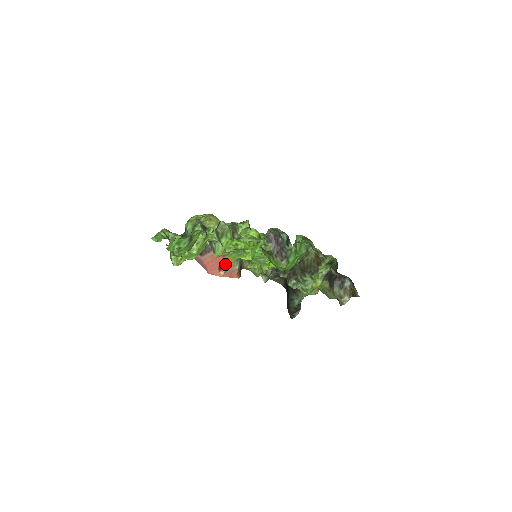
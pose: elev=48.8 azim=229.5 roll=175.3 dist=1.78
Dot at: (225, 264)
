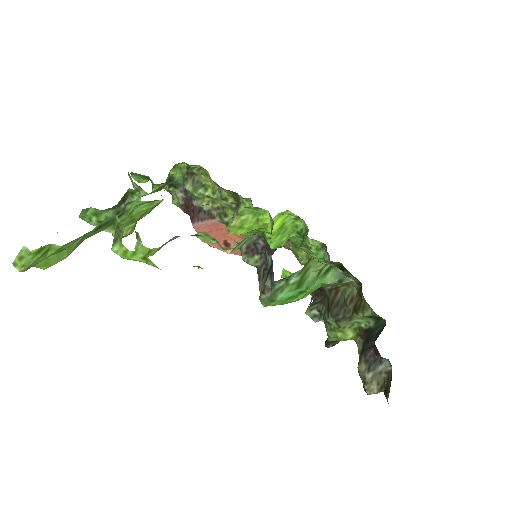
Dot at: (235, 240)
